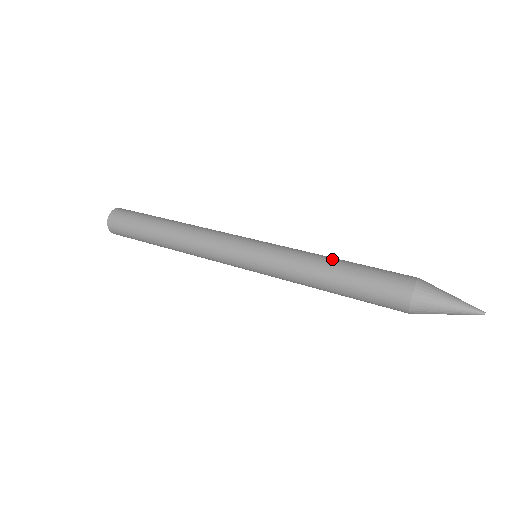
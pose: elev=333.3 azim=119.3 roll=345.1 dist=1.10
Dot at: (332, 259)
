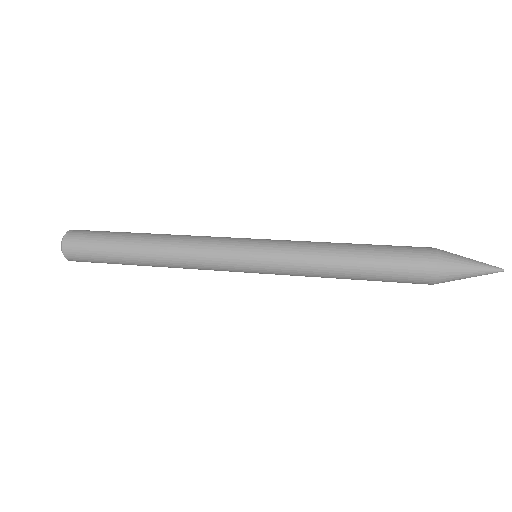
Dot at: (344, 243)
